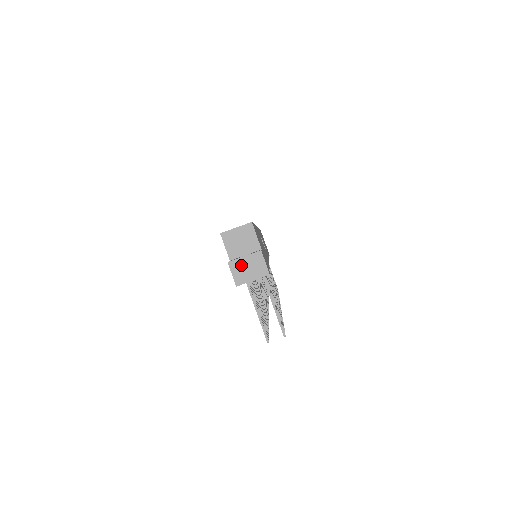
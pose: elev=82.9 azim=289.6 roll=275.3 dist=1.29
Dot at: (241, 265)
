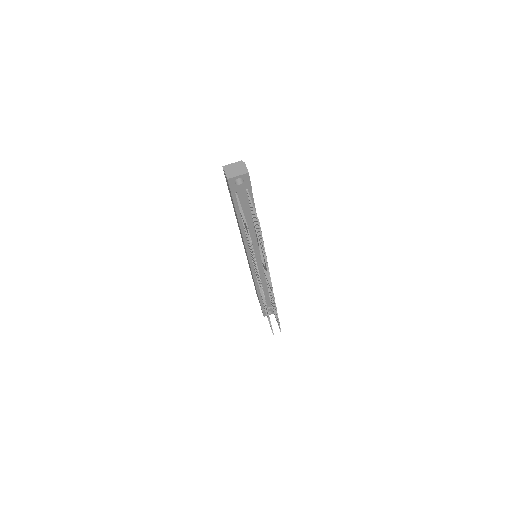
Dot at: (232, 169)
